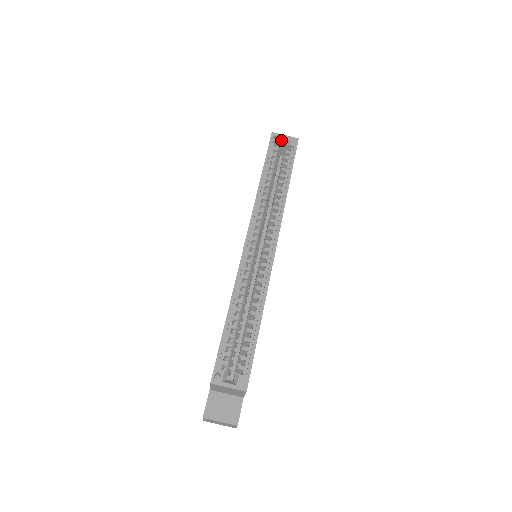
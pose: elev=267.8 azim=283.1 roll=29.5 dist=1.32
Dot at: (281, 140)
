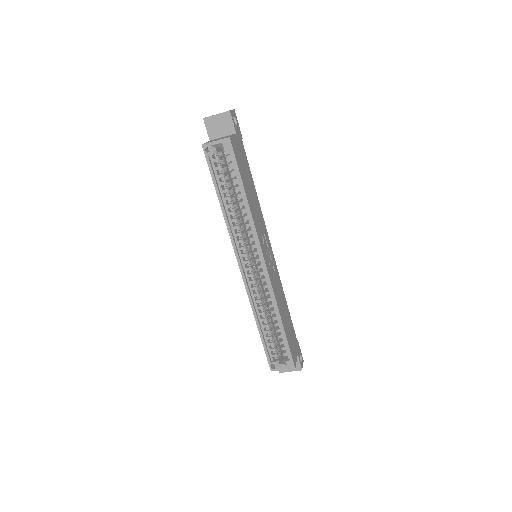
Dot at: (215, 147)
